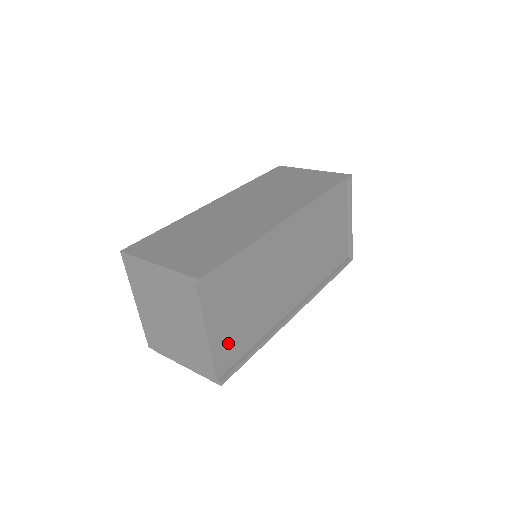
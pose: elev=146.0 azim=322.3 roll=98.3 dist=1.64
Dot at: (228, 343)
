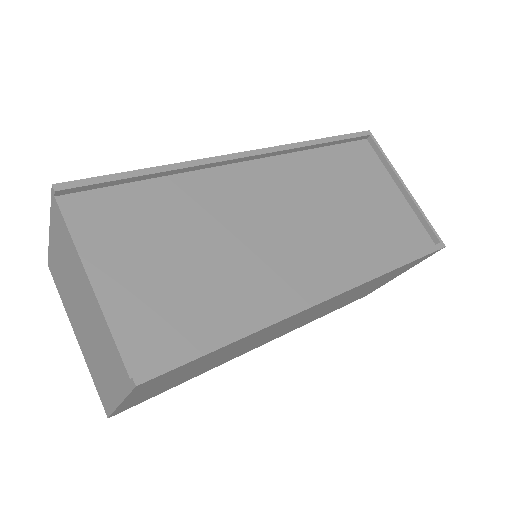
Dot at: (151, 313)
